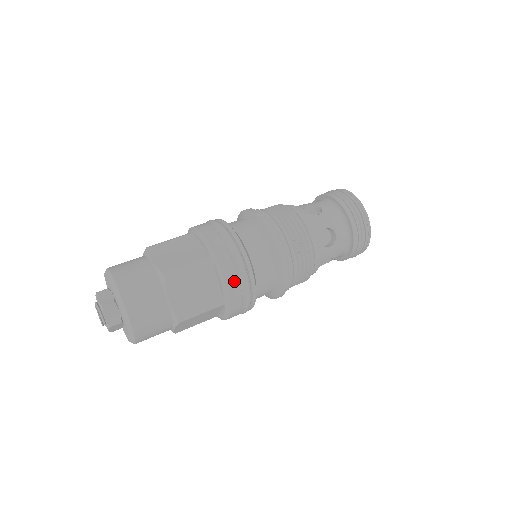
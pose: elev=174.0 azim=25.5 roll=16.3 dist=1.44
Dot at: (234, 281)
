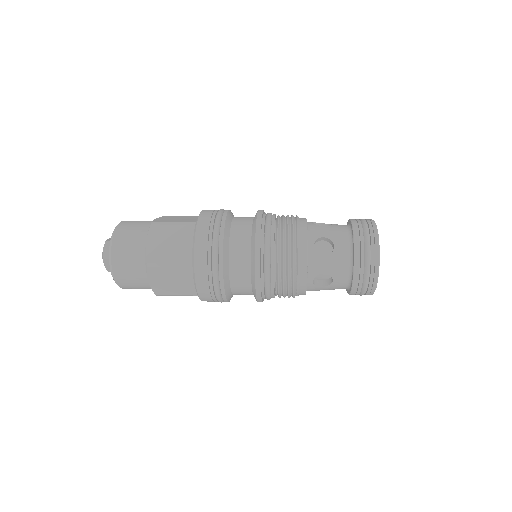
Dot at: (205, 291)
